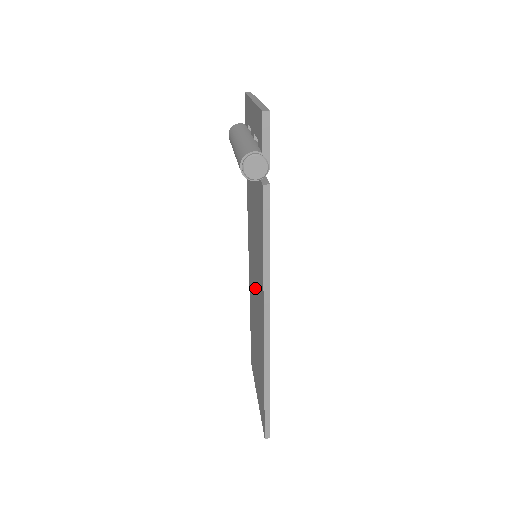
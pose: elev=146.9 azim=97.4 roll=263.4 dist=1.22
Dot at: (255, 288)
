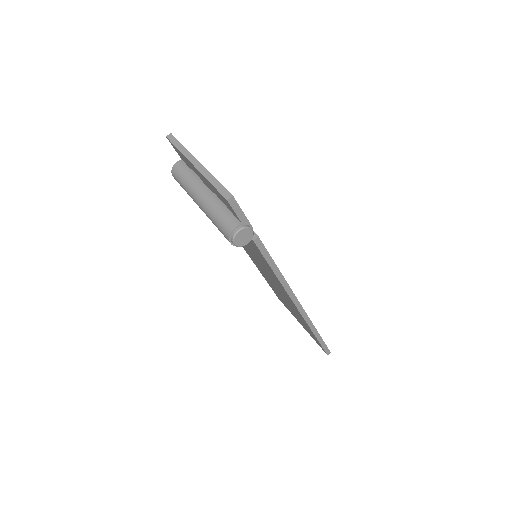
Dot at: occluded
